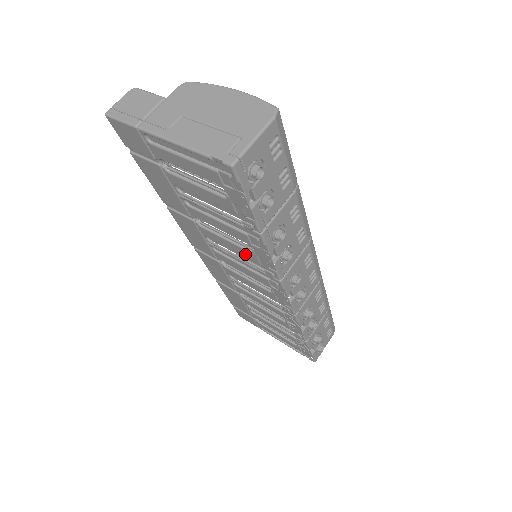
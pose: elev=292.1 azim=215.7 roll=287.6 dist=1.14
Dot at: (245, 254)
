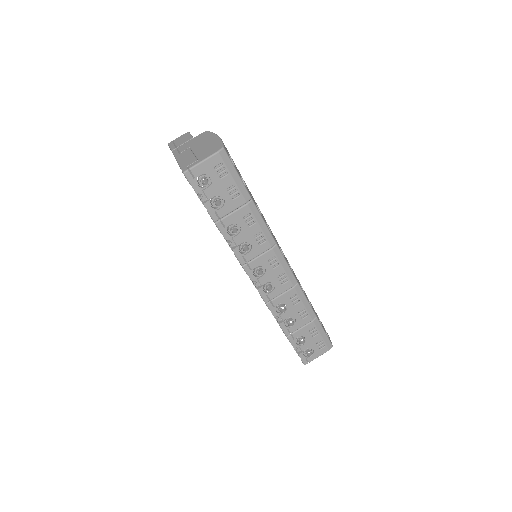
Dot at: occluded
